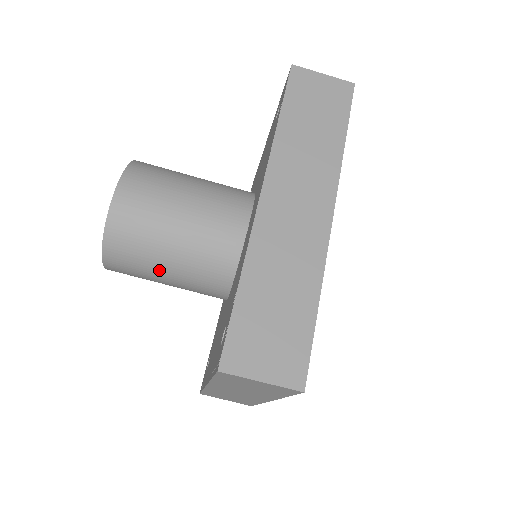
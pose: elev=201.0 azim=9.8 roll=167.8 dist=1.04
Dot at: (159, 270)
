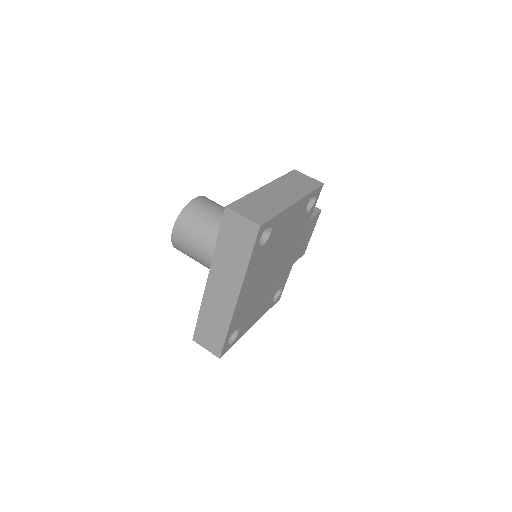
Dot at: occluded
